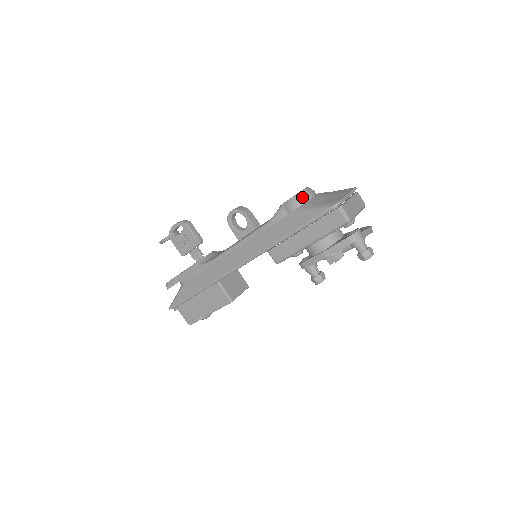
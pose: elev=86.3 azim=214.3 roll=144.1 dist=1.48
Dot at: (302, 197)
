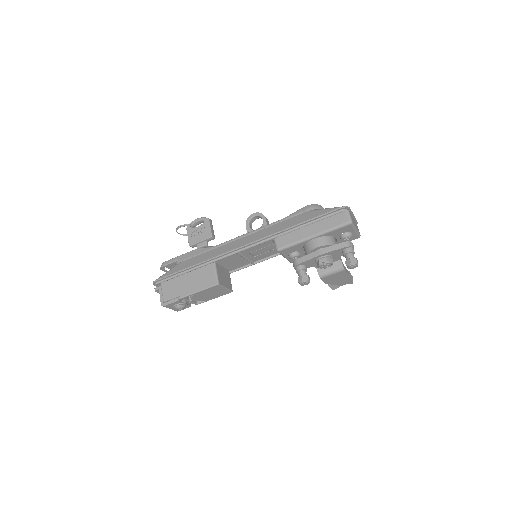
Dot at: (318, 206)
